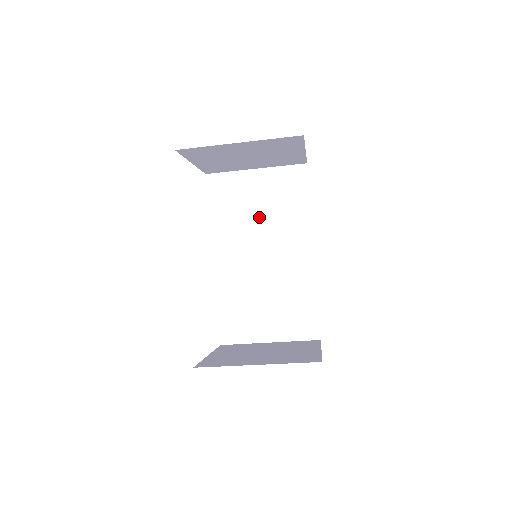
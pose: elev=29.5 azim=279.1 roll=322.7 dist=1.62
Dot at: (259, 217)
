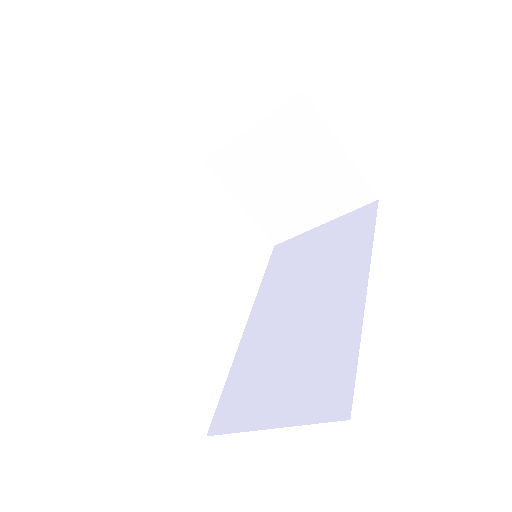
Dot at: (311, 266)
